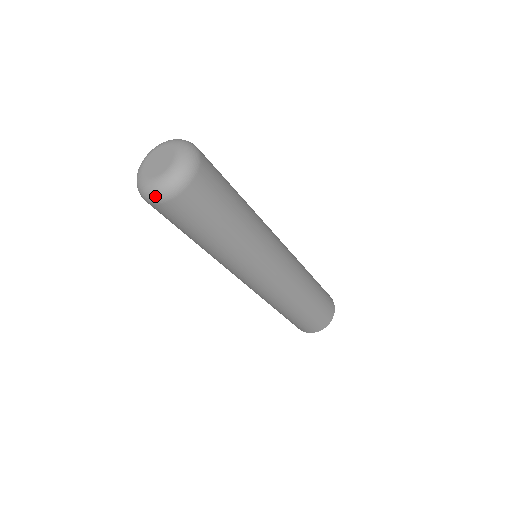
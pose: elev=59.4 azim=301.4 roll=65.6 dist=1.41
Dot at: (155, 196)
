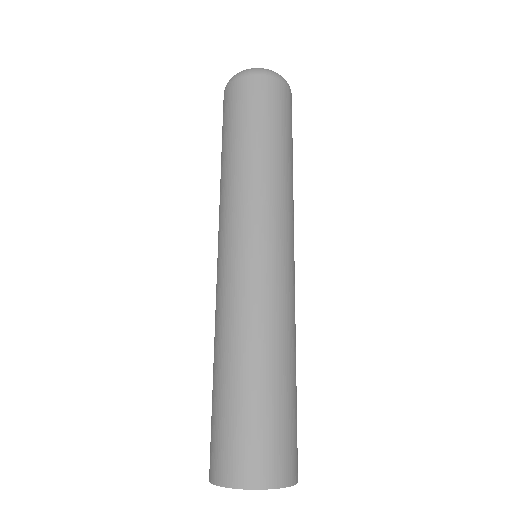
Dot at: (244, 71)
